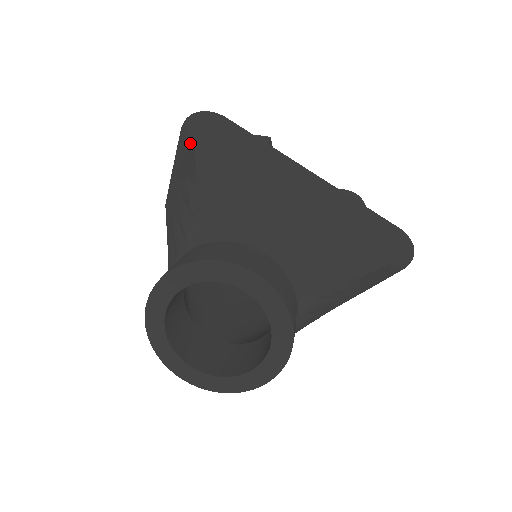
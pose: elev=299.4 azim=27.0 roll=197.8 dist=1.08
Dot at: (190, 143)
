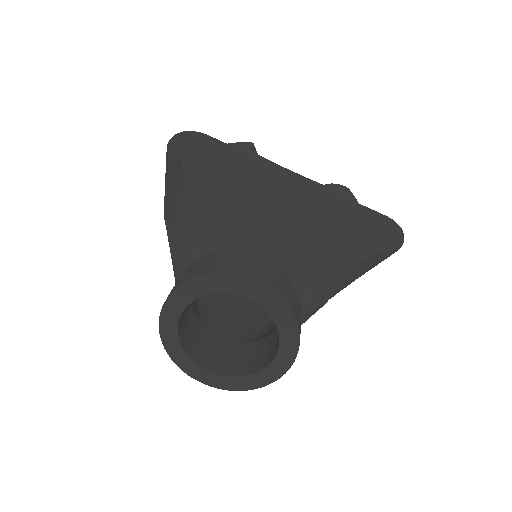
Dot at: (177, 162)
